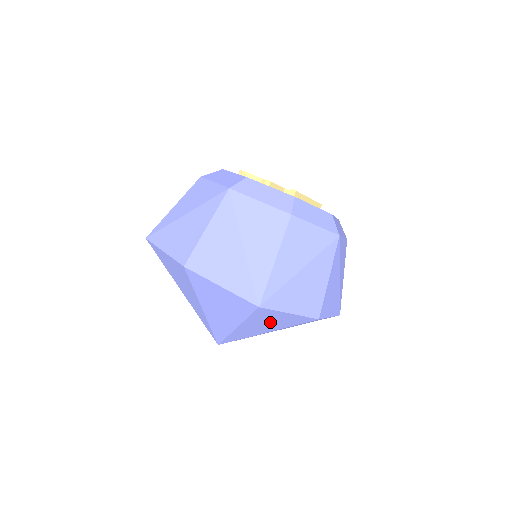
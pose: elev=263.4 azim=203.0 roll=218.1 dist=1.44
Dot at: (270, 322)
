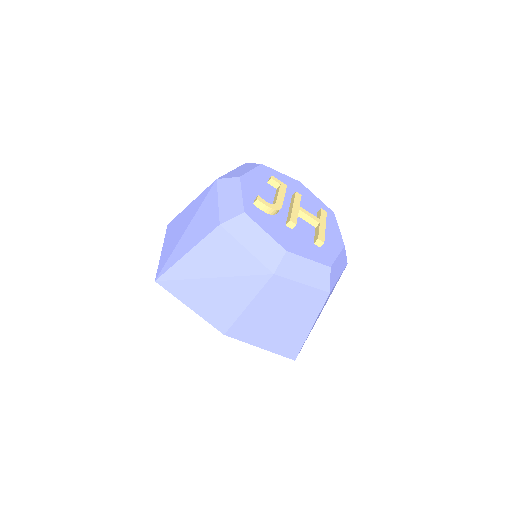
Dot at: occluded
